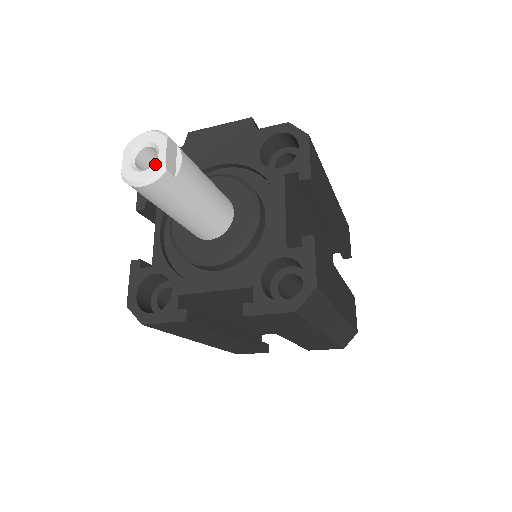
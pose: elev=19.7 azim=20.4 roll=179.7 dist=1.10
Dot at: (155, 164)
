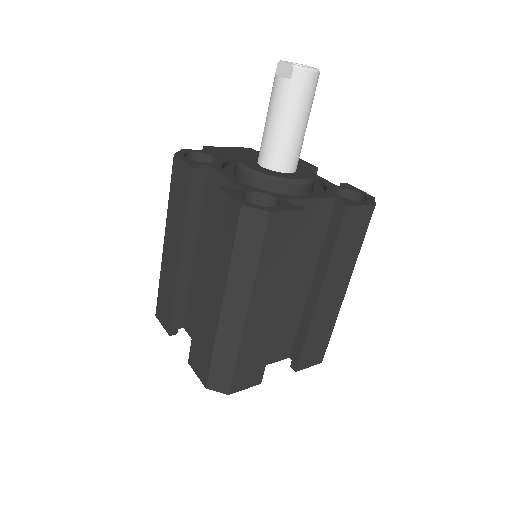
Dot at: (312, 67)
